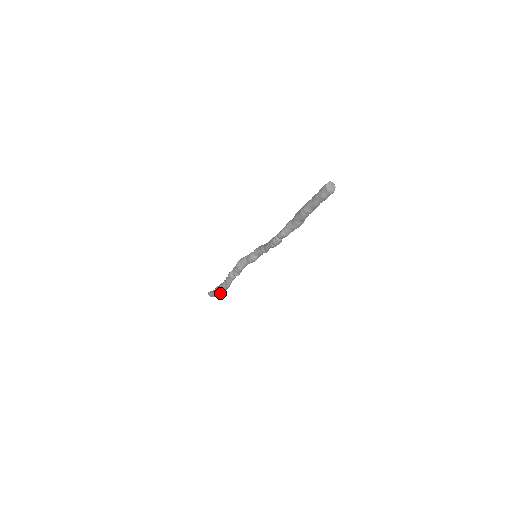
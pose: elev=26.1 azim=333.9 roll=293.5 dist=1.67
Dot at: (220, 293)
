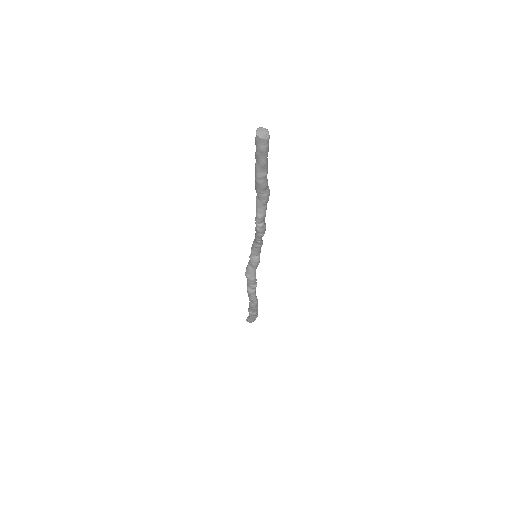
Dot at: (255, 313)
